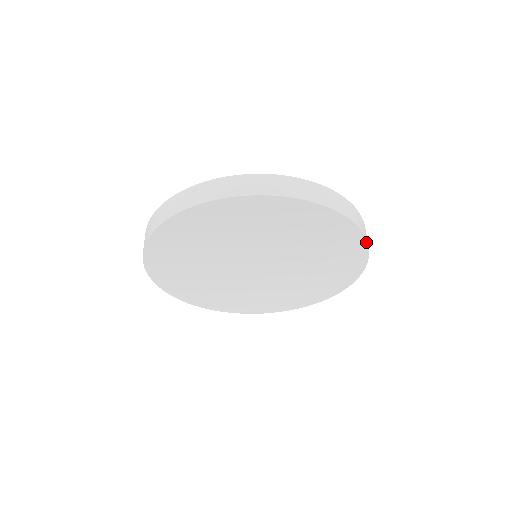
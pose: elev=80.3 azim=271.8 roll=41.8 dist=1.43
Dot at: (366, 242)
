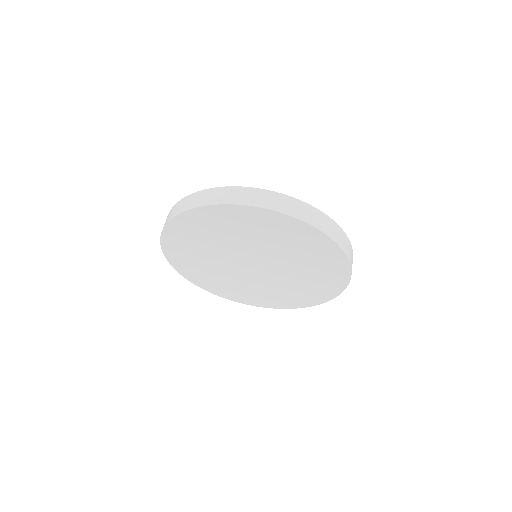
Dot at: (348, 282)
